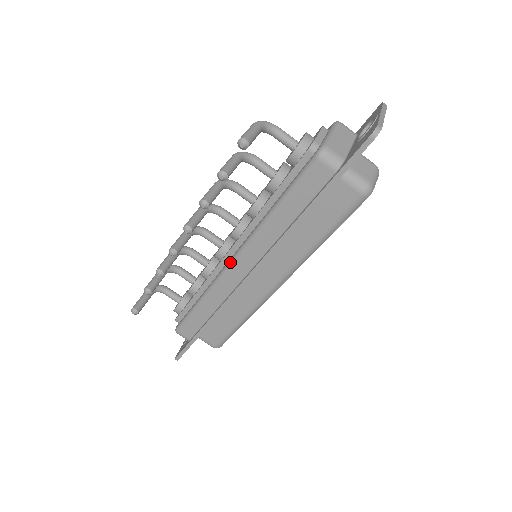
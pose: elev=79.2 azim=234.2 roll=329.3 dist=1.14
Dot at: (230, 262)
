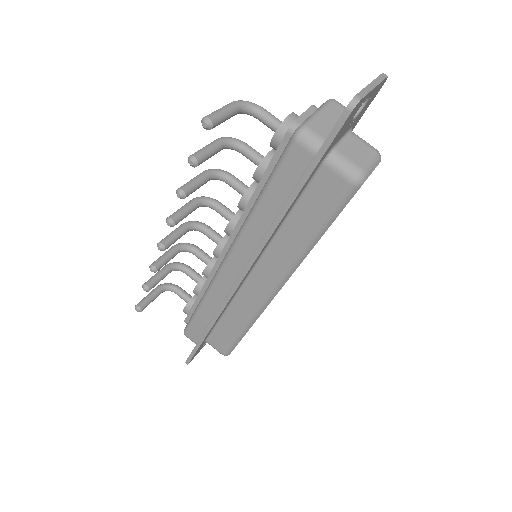
Dot at: (223, 261)
